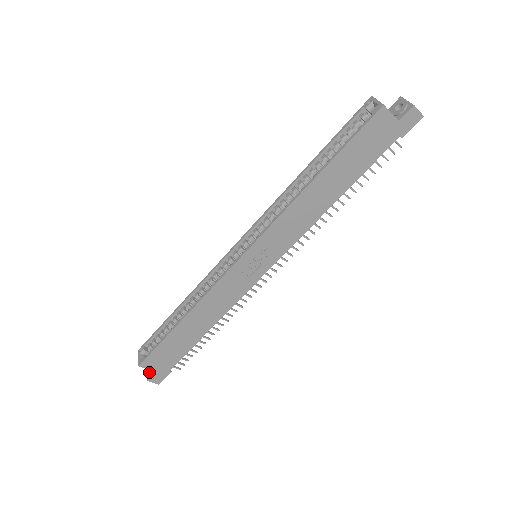
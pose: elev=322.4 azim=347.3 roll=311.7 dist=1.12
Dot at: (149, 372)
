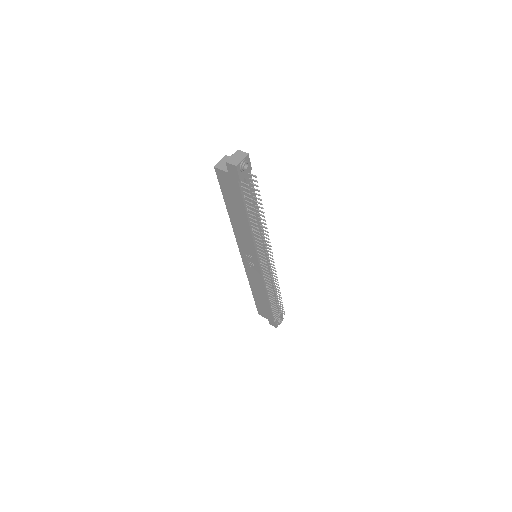
Dot at: occluded
